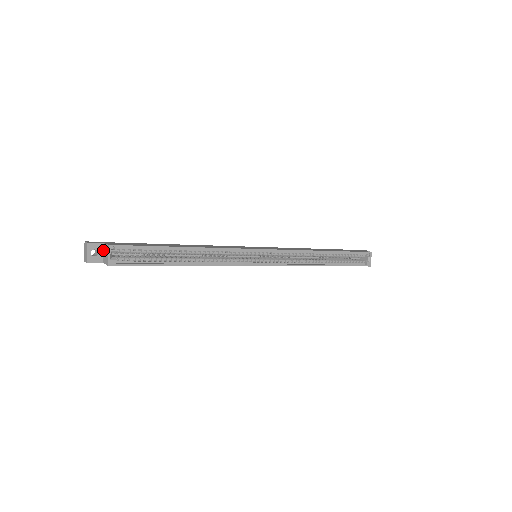
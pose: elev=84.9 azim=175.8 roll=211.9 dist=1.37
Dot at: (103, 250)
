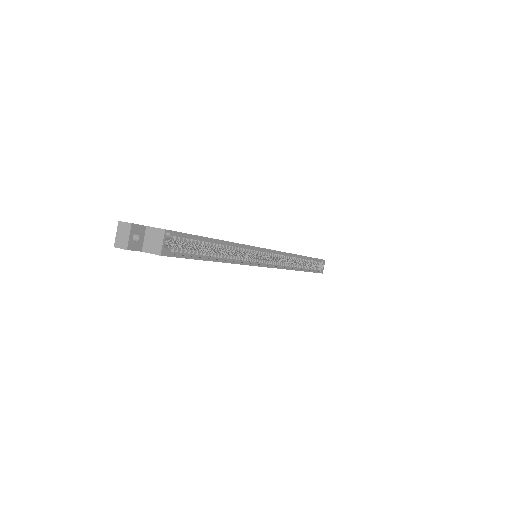
Dot at: (144, 235)
